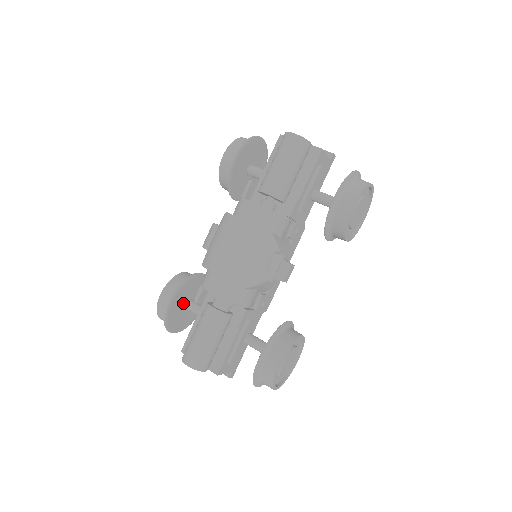
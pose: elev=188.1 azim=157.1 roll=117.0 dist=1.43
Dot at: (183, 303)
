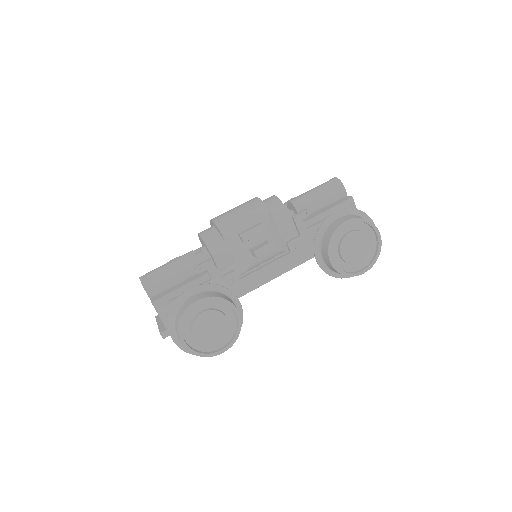
Dot at: occluded
